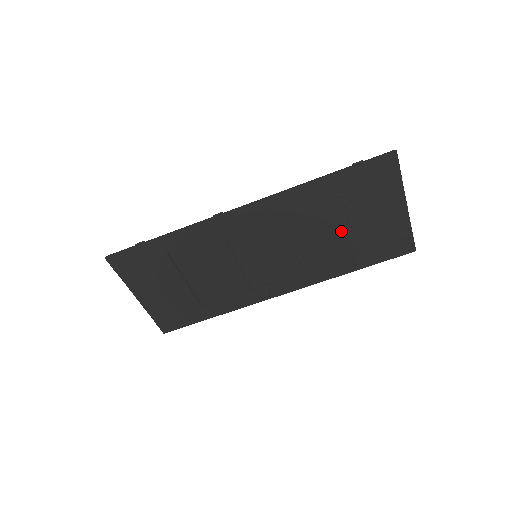
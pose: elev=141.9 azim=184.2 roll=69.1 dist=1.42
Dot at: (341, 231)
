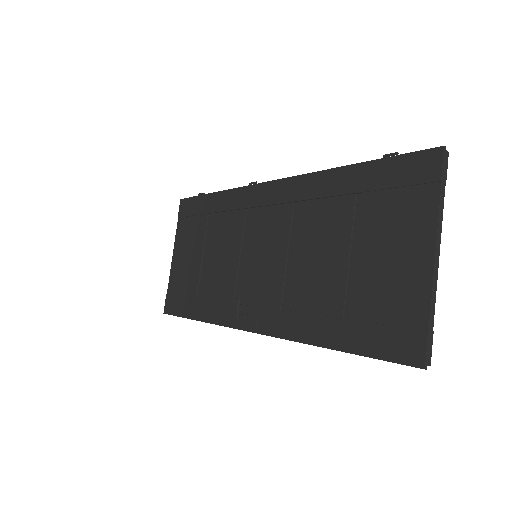
Dot at: (339, 262)
